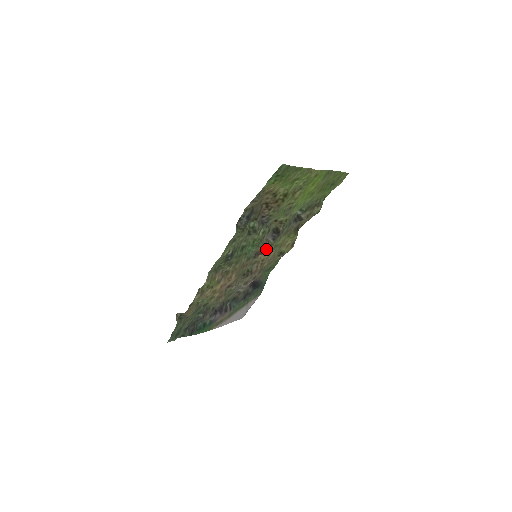
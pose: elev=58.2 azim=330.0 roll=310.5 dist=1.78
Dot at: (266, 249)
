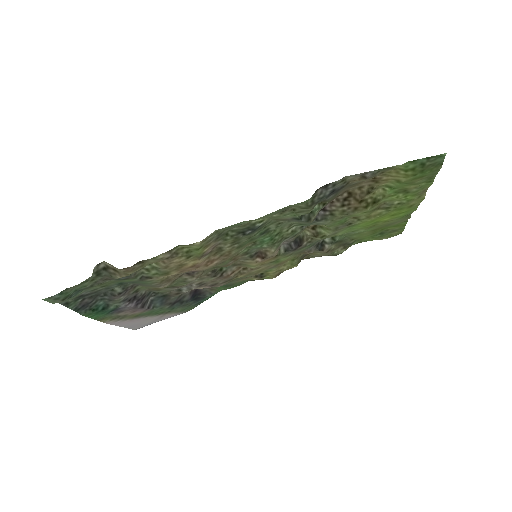
Dot at: (271, 256)
